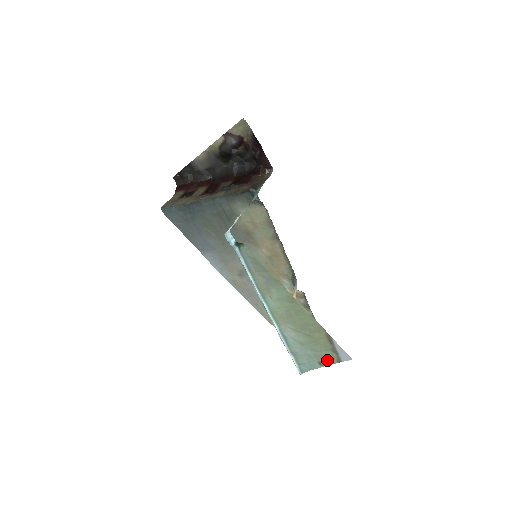
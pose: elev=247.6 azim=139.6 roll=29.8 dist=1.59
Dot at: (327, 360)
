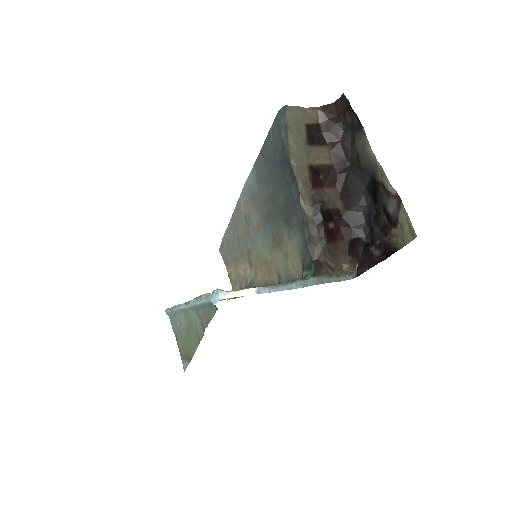
Dot at: (179, 345)
